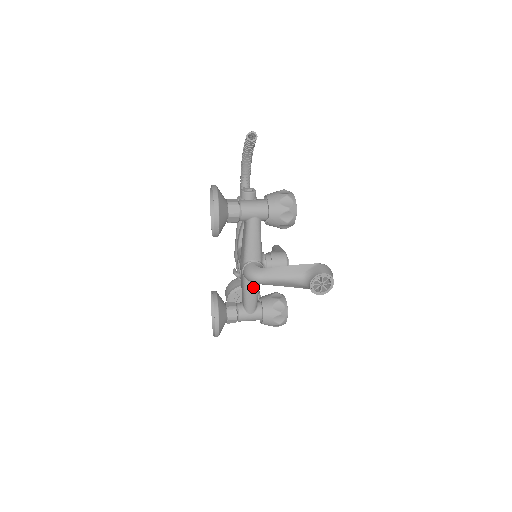
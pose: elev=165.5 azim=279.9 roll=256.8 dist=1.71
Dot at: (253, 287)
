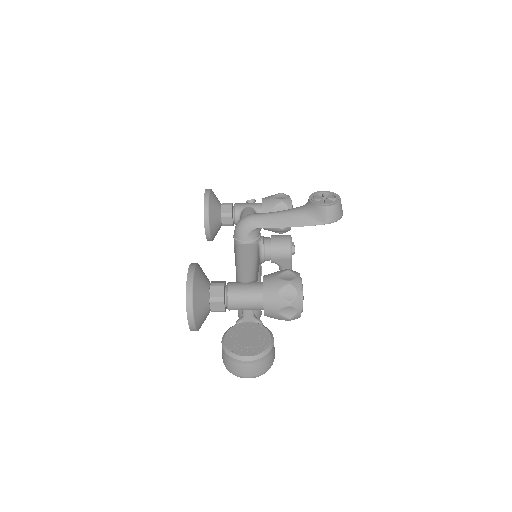
Dot at: (247, 251)
